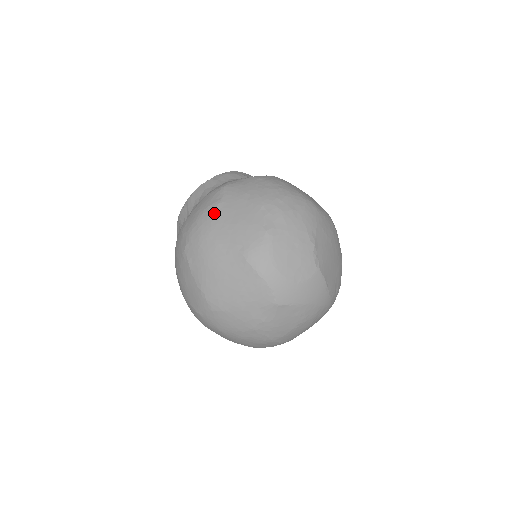
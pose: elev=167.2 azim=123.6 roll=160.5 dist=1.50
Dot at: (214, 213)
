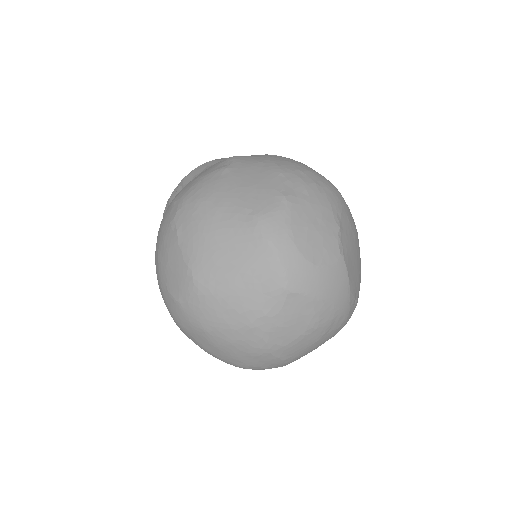
Dot at: (219, 176)
